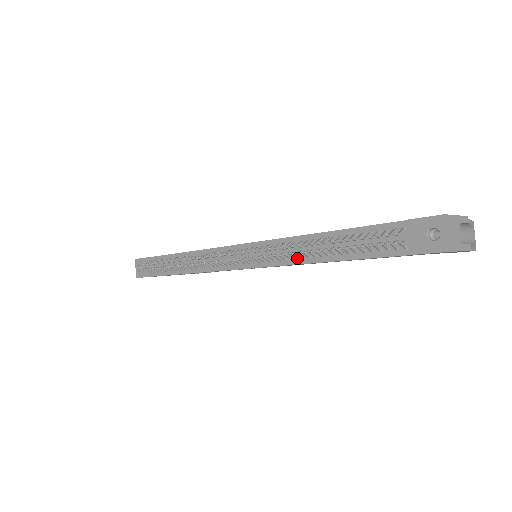
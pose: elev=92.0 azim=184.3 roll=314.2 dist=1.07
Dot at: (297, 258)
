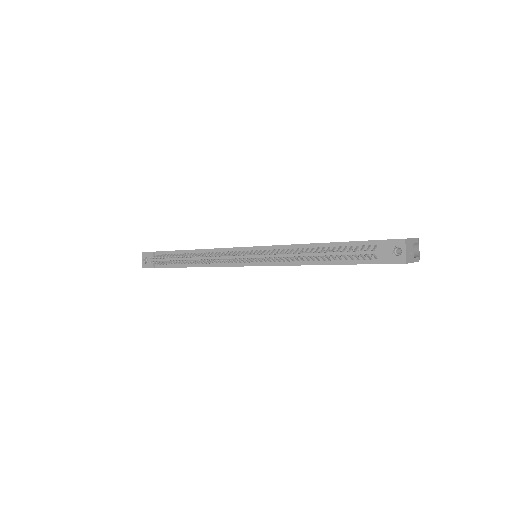
Dot at: (294, 261)
